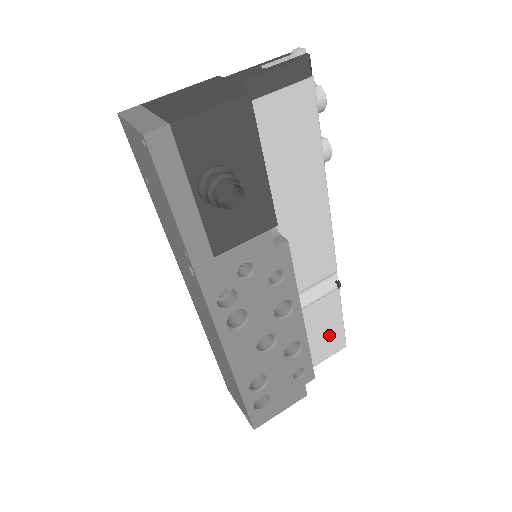
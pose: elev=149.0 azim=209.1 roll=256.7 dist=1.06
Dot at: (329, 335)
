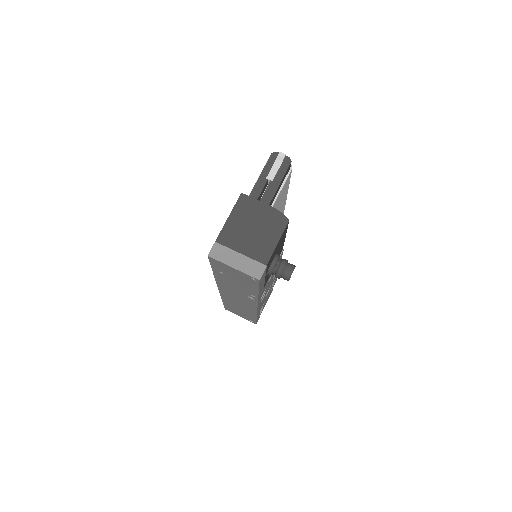
Dot at: occluded
